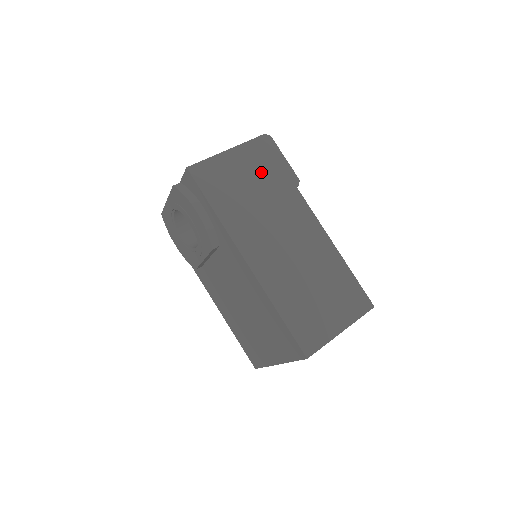
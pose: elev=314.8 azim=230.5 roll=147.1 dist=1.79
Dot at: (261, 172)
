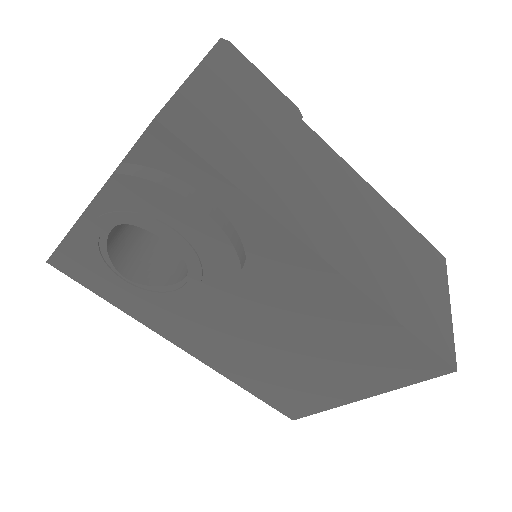
Dot at: (255, 104)
